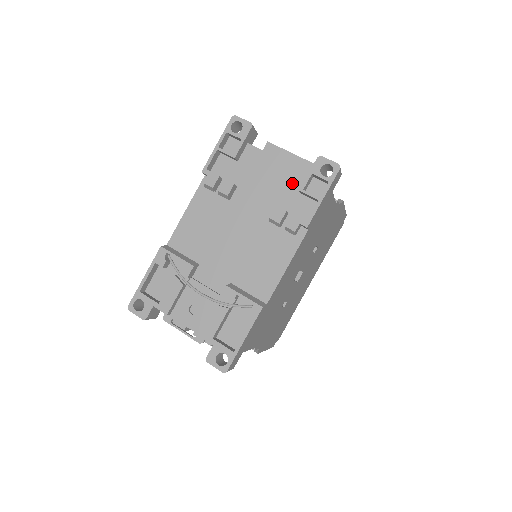
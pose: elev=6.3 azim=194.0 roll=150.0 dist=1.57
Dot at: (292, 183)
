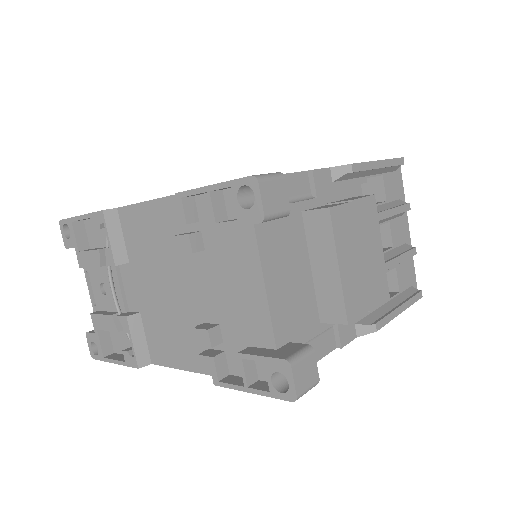
Dot at: (252, 328)
